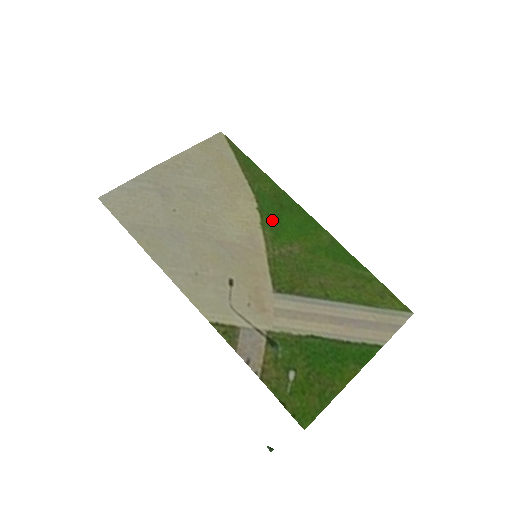
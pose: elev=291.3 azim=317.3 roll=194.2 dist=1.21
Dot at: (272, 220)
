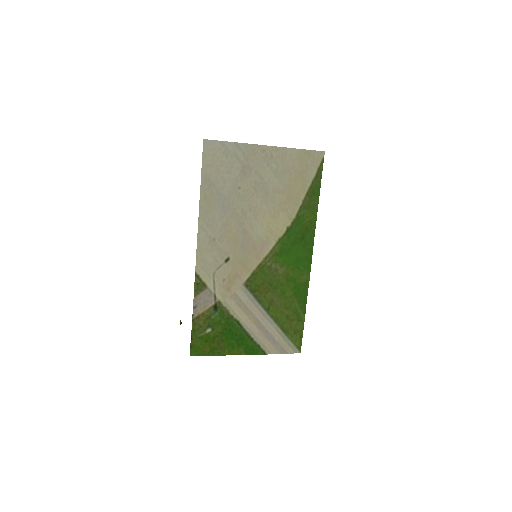
Dot at: (288, 242)
